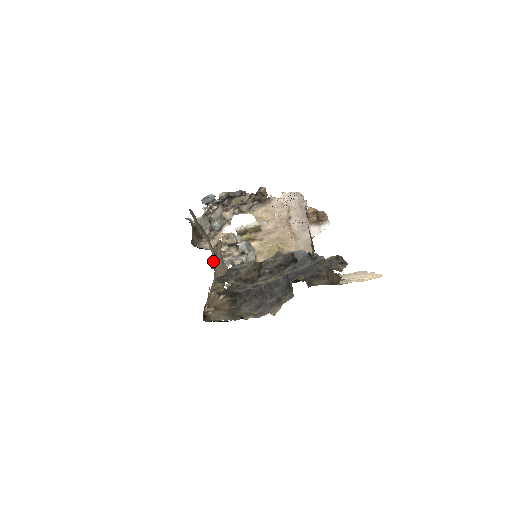
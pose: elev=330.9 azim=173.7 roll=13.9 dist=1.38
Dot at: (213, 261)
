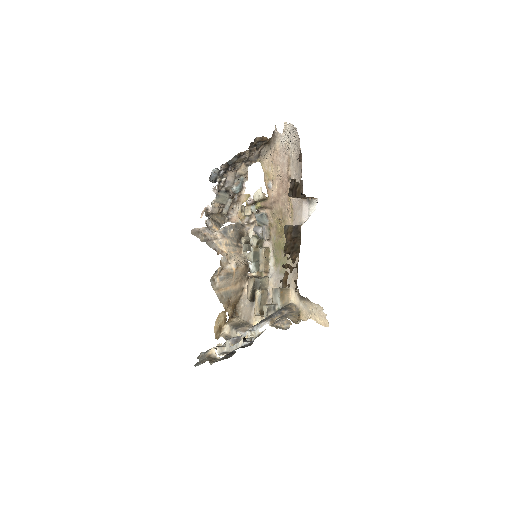
Dot at: (237, 243)
